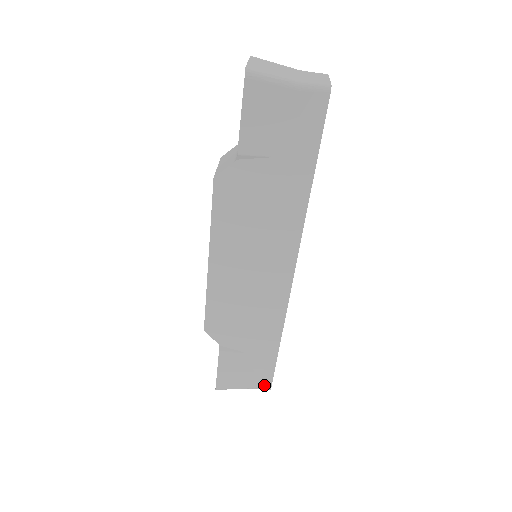
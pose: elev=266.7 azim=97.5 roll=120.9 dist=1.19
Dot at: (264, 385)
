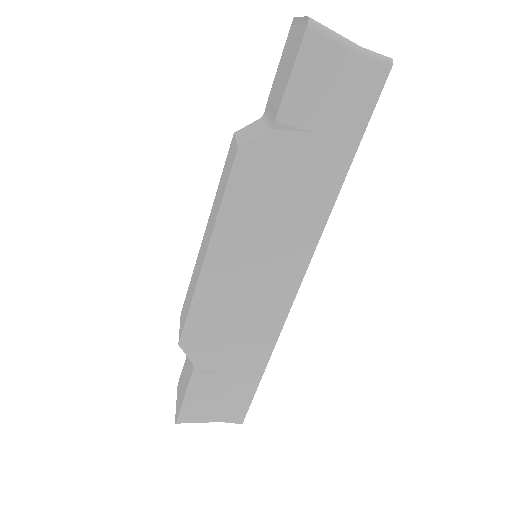
Dot at: (236, 418)
